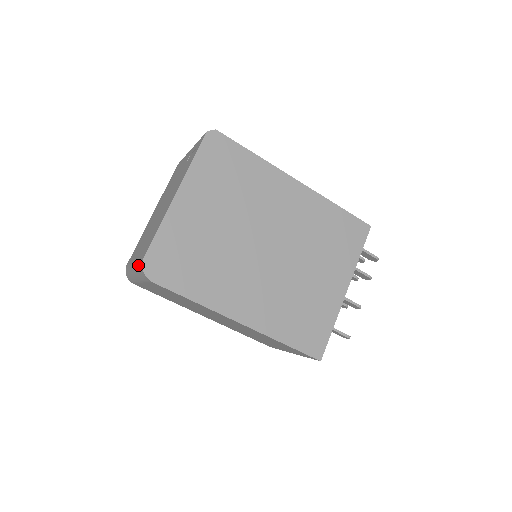
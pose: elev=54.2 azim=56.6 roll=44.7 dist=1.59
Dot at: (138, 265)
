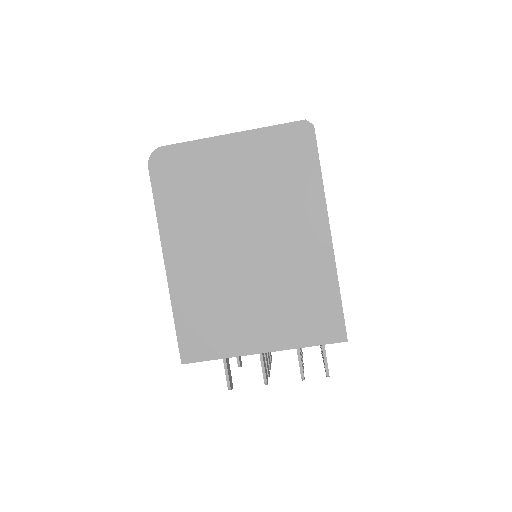
Dot at: occluded
